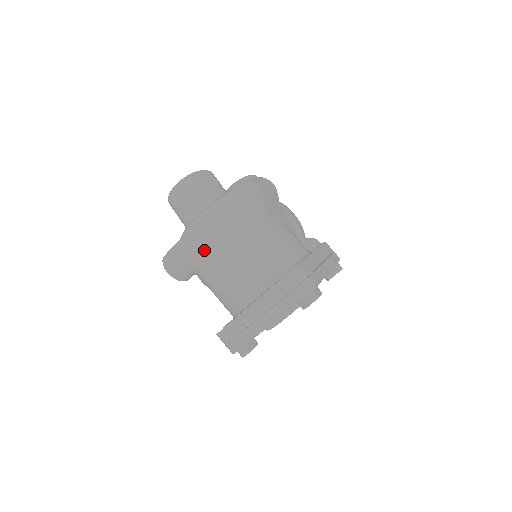
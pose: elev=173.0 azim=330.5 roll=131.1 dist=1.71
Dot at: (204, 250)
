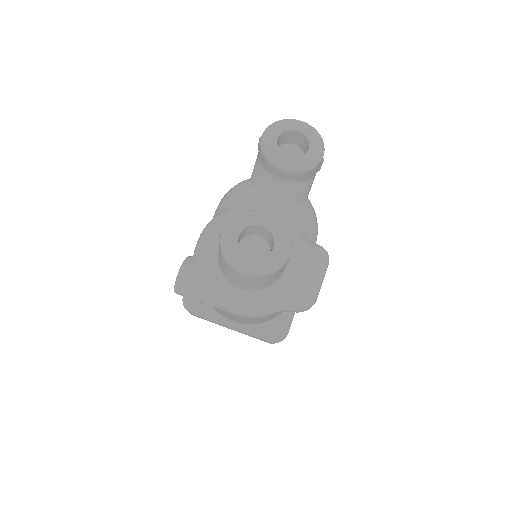
Dot at: (228, 314)
